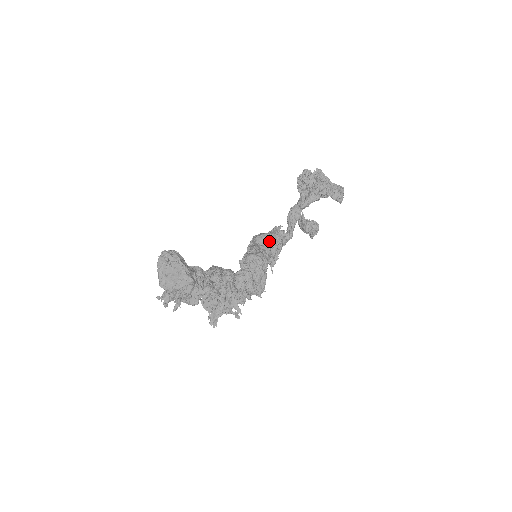
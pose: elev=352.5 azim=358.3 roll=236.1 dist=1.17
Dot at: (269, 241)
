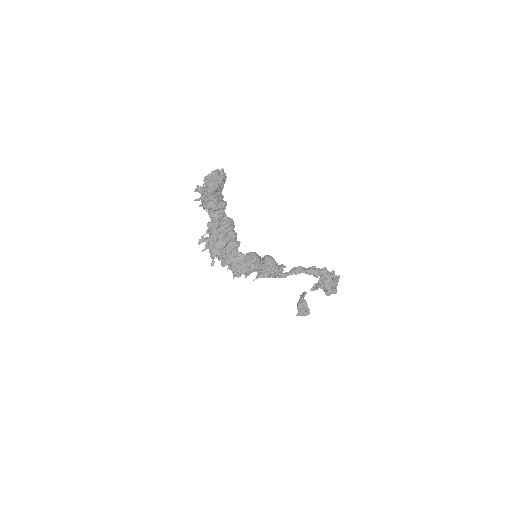
Dot at: (271, 263)
